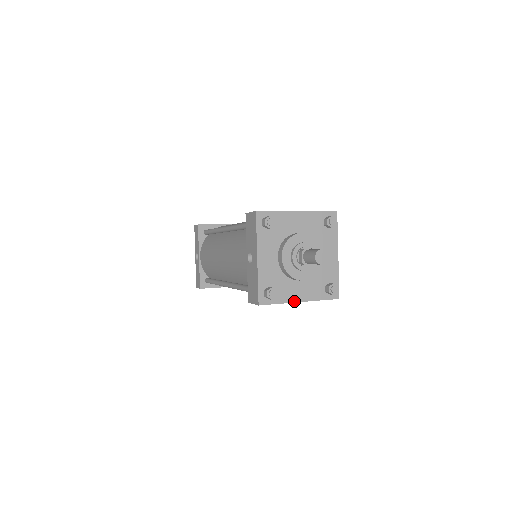
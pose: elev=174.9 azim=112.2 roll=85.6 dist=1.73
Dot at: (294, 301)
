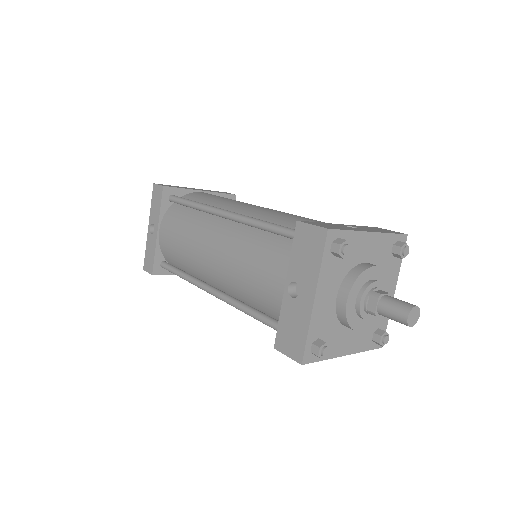
Dot at: (340, 355)
